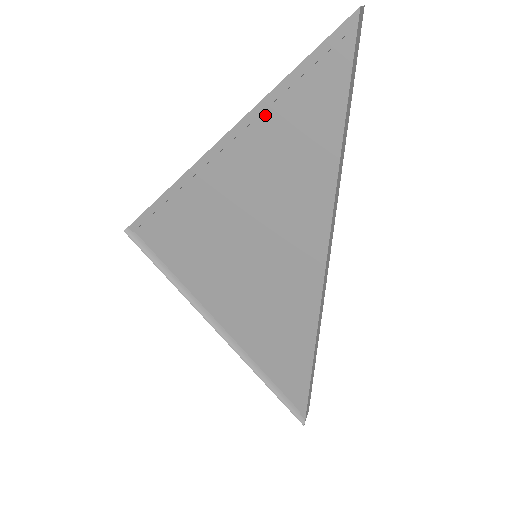
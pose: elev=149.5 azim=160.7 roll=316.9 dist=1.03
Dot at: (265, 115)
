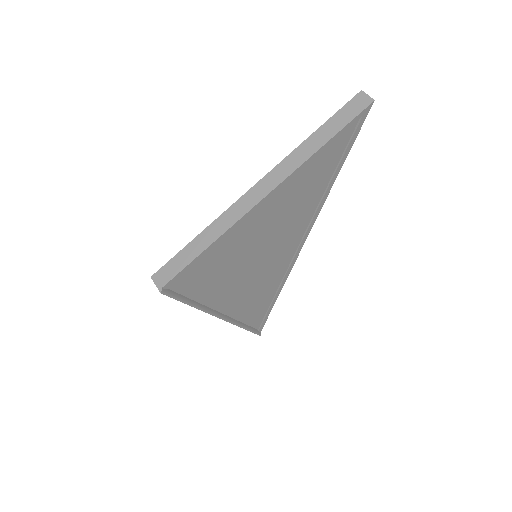
Dot at: (301, 171)
